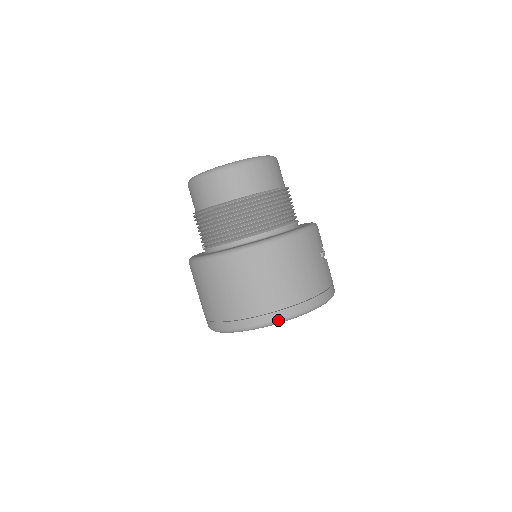
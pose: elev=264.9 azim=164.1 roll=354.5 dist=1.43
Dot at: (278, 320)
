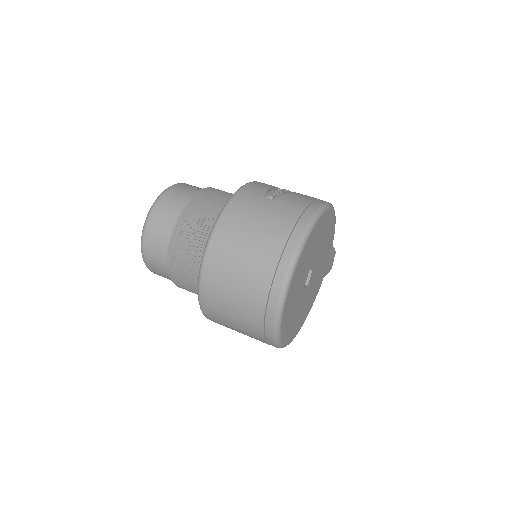
Dot at: (281, 290)
